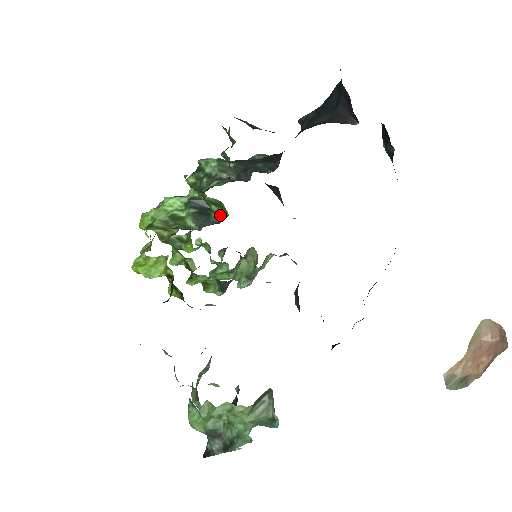
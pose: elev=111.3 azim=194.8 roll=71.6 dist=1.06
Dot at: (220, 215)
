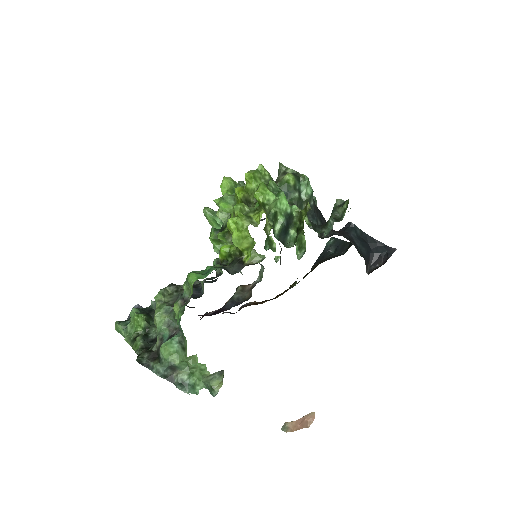
Dot at: (297, 254)
